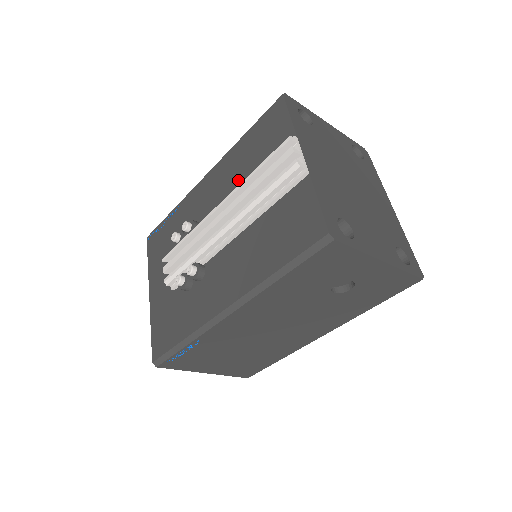
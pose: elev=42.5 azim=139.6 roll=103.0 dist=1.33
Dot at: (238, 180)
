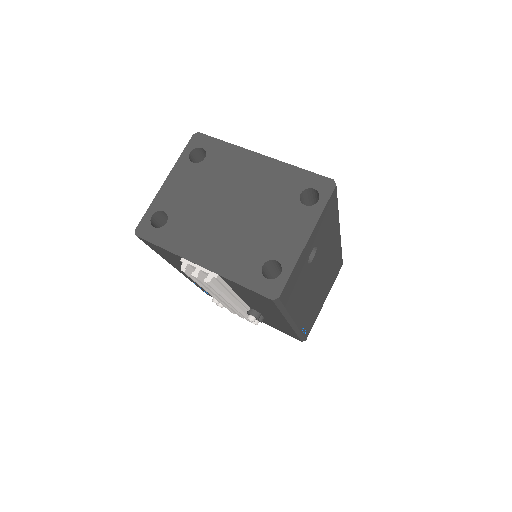
Dot at: occluded
